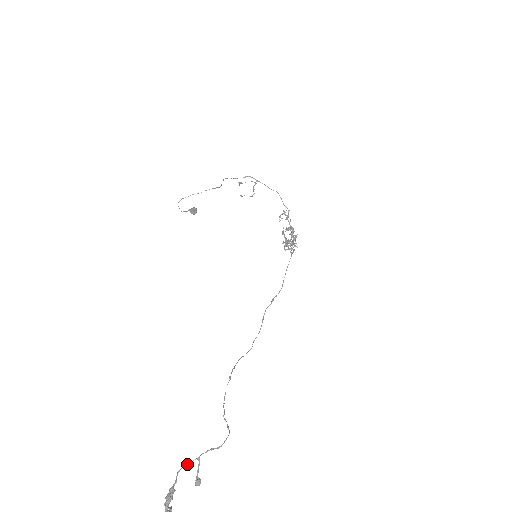
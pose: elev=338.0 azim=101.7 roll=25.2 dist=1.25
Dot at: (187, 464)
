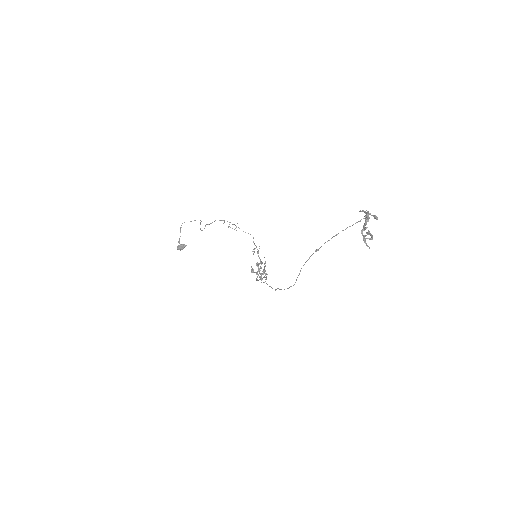
Dot at: occluded
